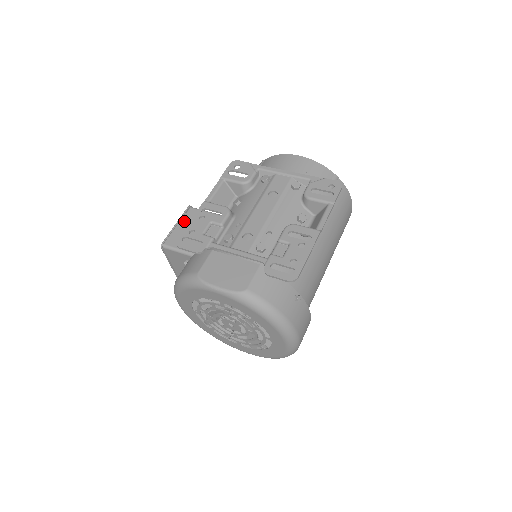
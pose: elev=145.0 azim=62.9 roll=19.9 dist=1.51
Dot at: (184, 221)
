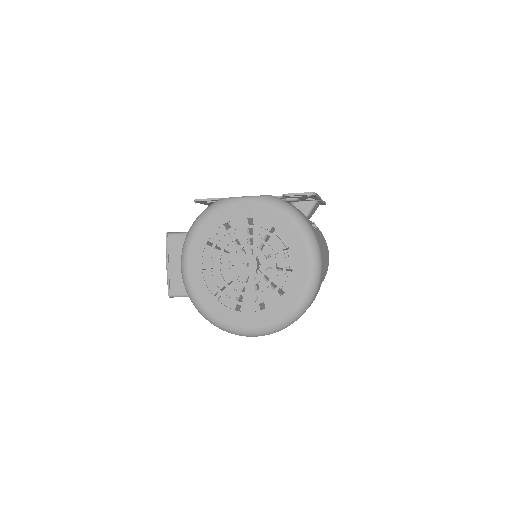
Dot at: occluded
